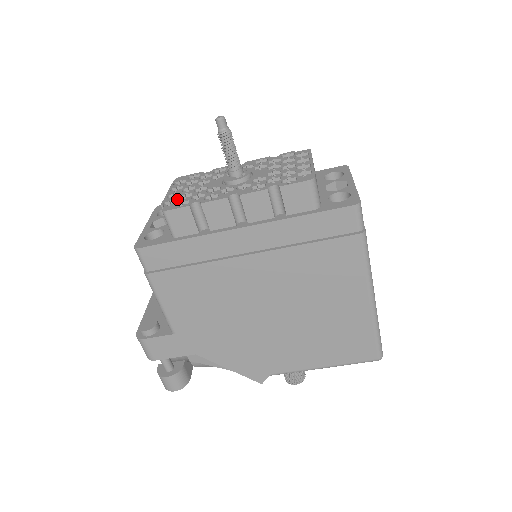
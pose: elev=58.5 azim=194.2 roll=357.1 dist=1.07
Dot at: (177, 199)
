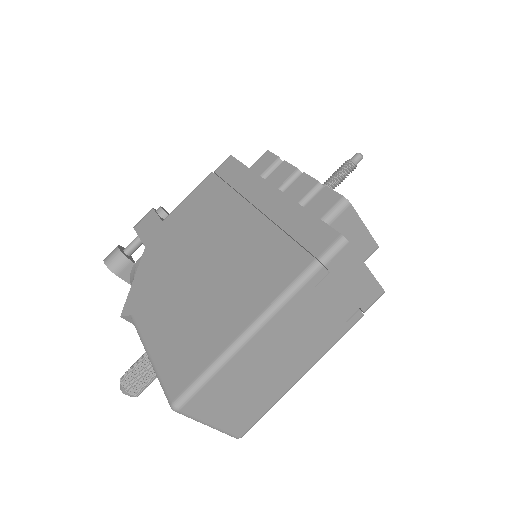
Dot at: occluded
